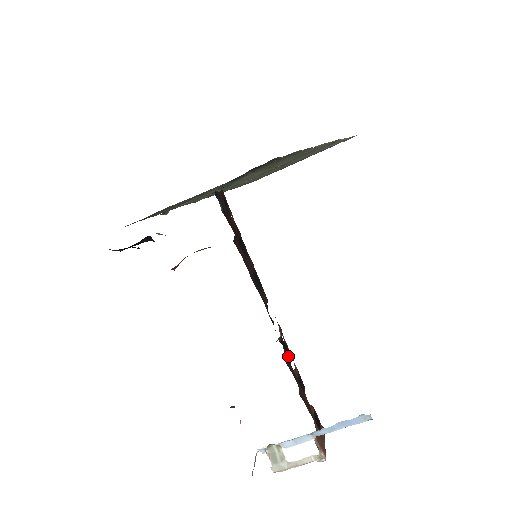
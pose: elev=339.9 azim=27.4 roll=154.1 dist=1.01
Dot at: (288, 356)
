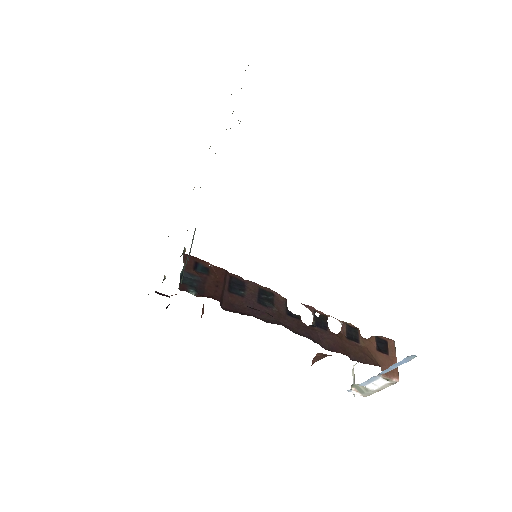
Dot at: (328, 328)
